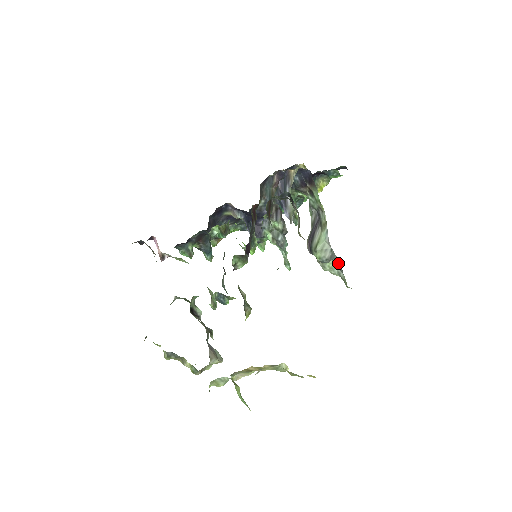
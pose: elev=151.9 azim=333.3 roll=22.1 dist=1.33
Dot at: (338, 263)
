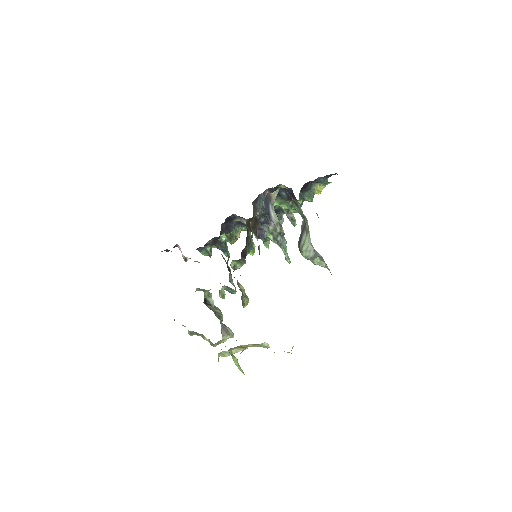
Dot at: (323, 260)
